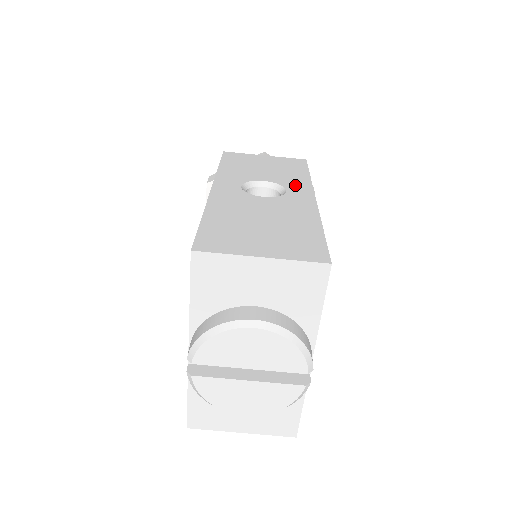
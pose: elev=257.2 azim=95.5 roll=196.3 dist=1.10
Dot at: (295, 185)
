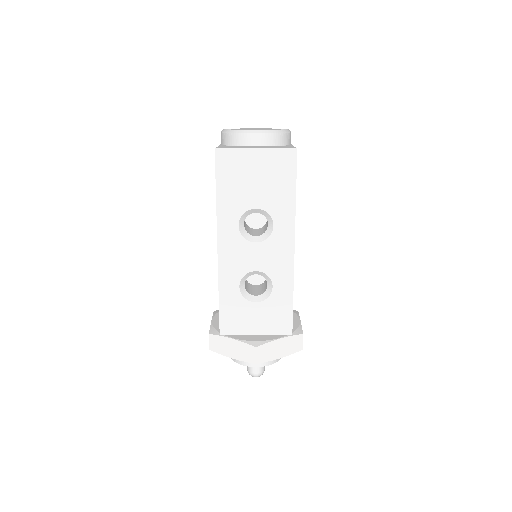
Dot at: occluded
